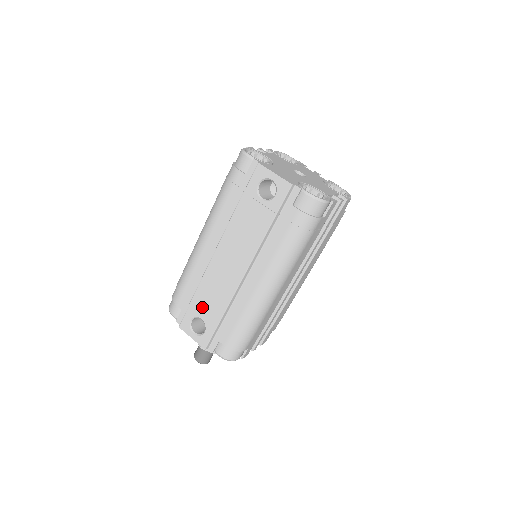
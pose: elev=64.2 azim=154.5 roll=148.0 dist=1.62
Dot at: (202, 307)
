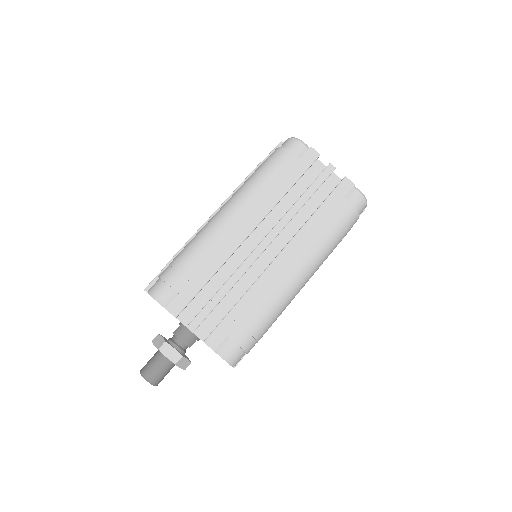
Dot at: occluded
